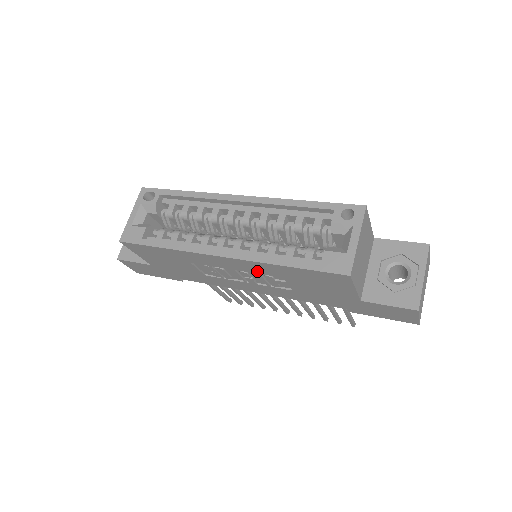
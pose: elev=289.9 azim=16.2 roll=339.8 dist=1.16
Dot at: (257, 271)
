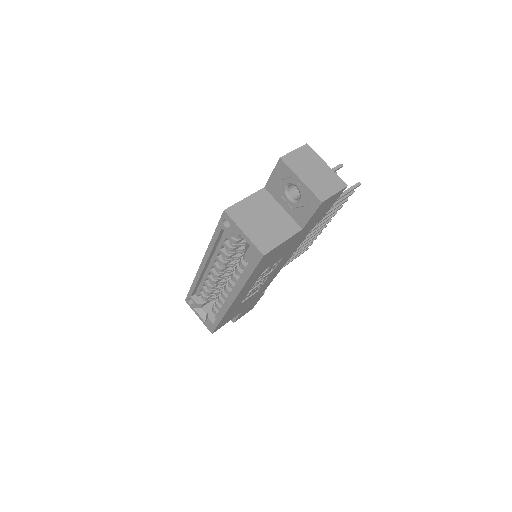
Dot at: (254, 282)
